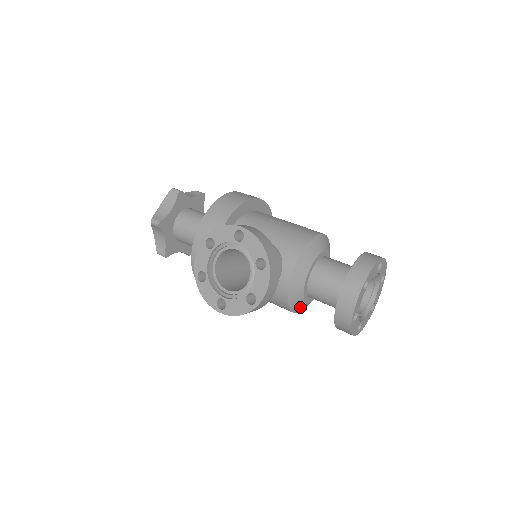
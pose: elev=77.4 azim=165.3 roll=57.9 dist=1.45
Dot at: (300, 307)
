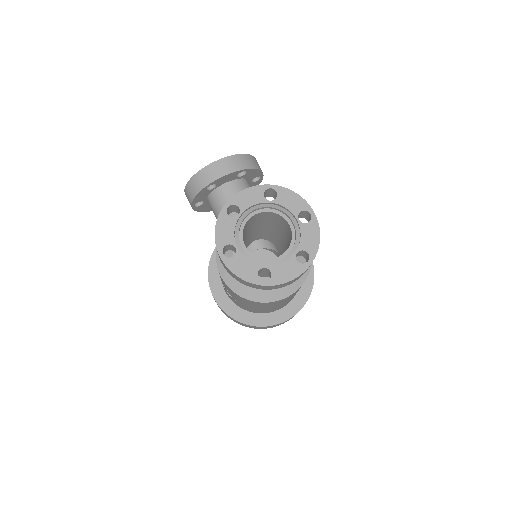
Dot at: occluded
